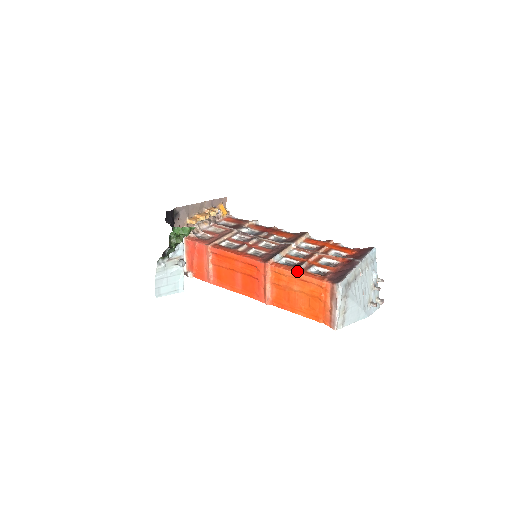
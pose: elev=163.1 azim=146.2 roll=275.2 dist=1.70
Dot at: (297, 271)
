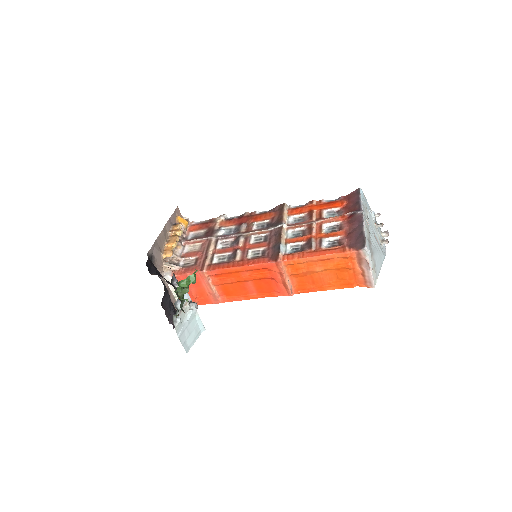
Dot at: (313, 254)
